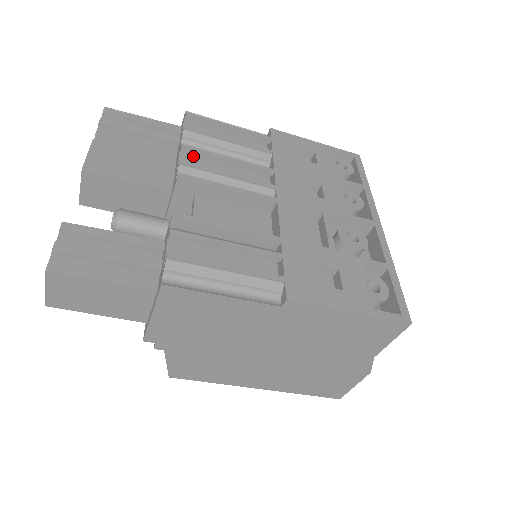
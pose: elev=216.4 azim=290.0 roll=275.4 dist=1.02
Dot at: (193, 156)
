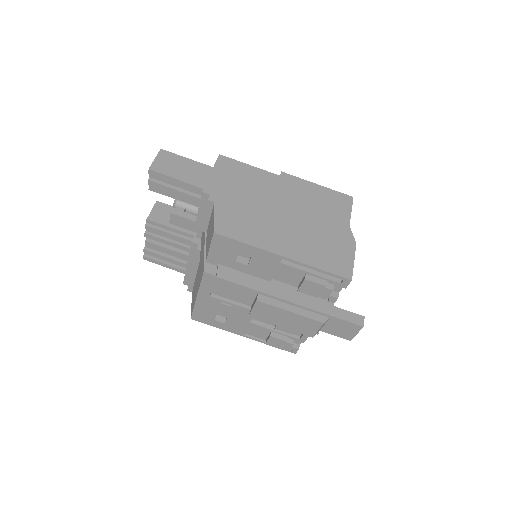
Dot at: occluded
